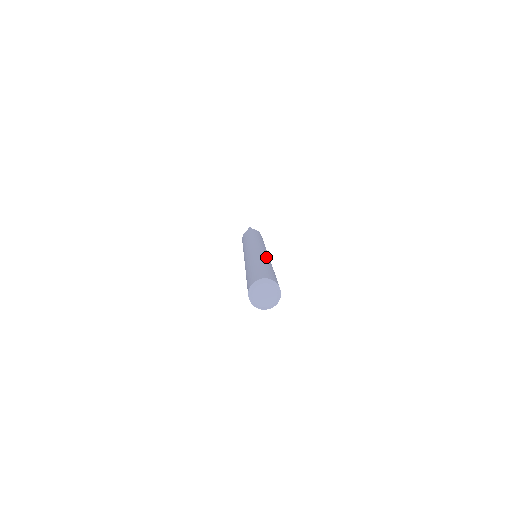
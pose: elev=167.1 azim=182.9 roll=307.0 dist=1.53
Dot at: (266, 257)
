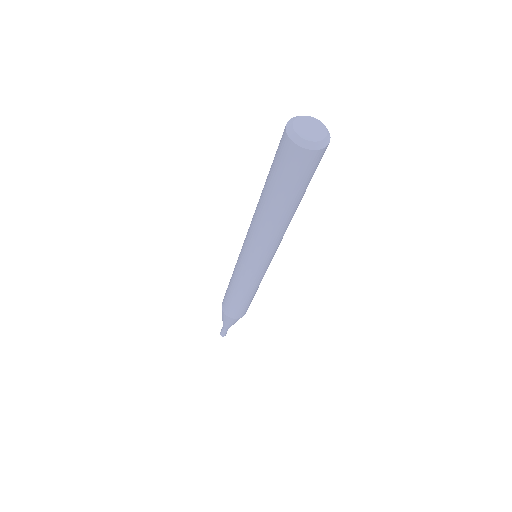
Dot at: occluded
